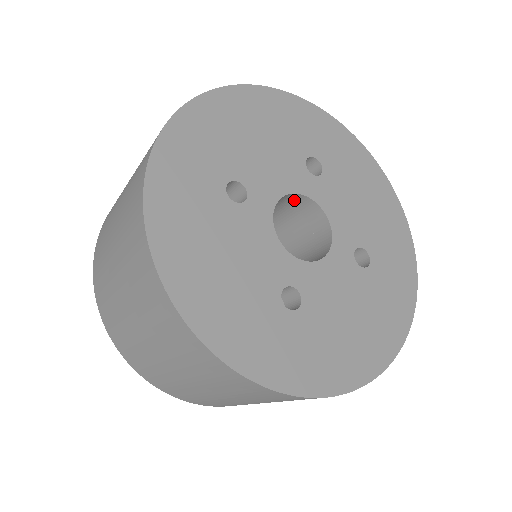
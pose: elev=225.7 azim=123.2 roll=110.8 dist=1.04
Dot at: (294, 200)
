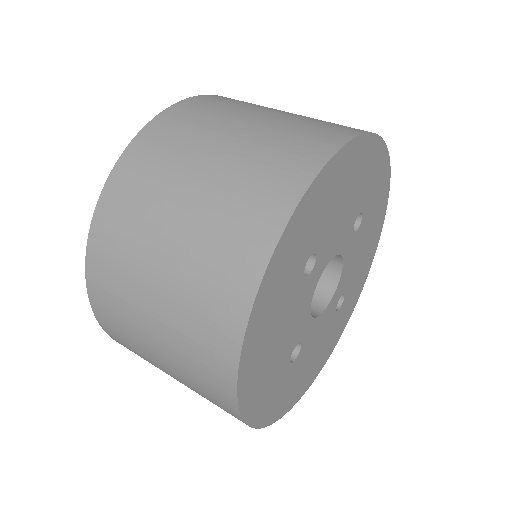
Dot at: occluded
